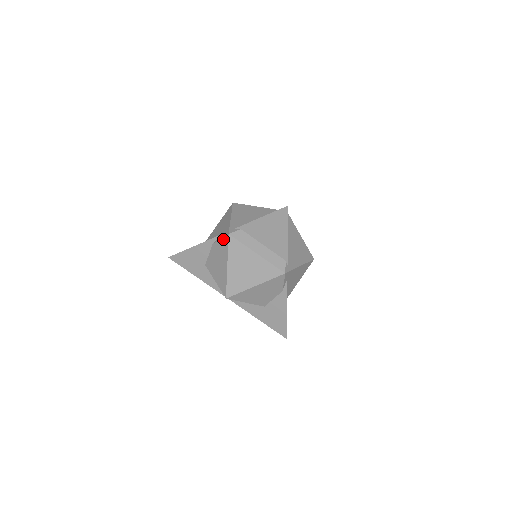
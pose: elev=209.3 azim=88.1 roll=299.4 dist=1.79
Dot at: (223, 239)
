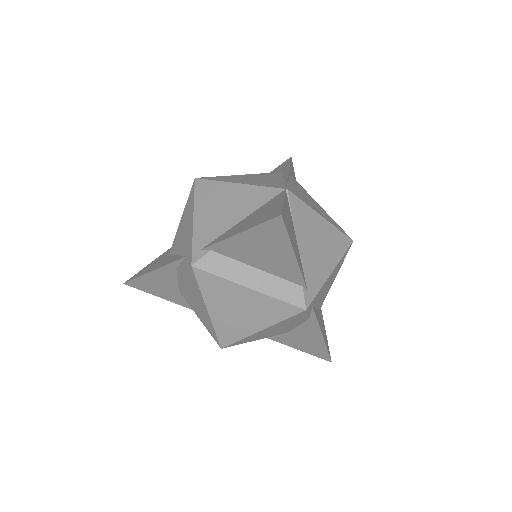
Dot at: (187, 270)
